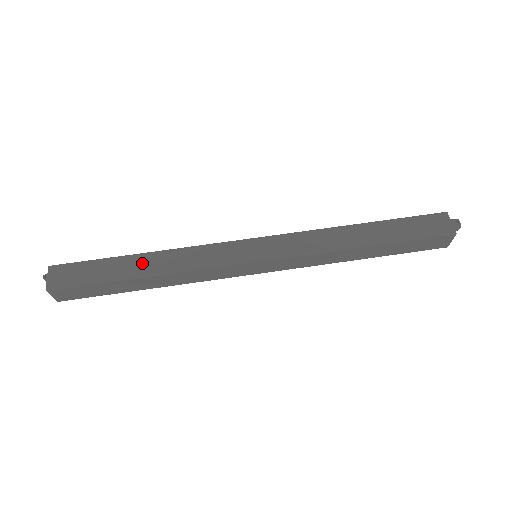
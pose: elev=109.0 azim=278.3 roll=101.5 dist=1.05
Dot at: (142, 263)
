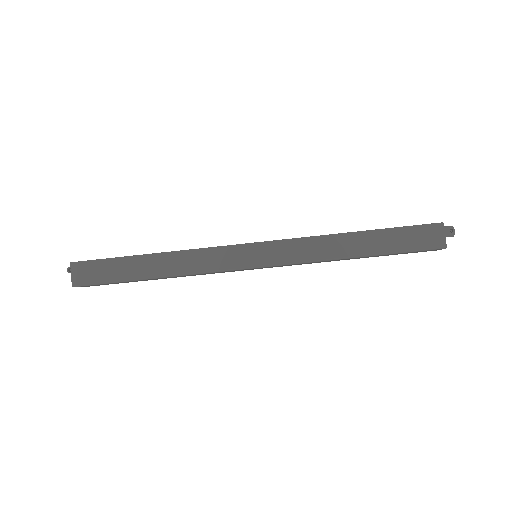
Dot at: (153, 265)
